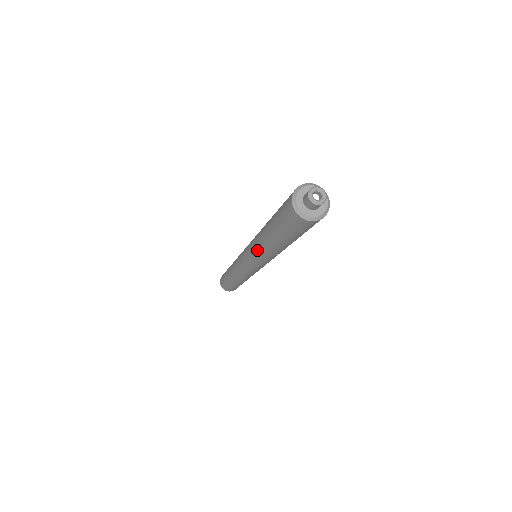
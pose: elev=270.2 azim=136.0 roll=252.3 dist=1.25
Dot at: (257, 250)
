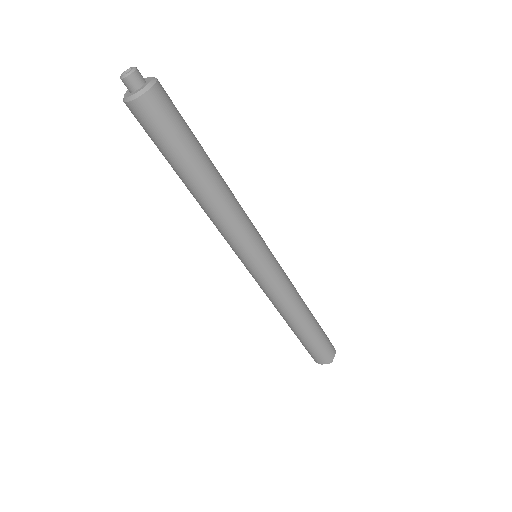
Dot at: occluded
